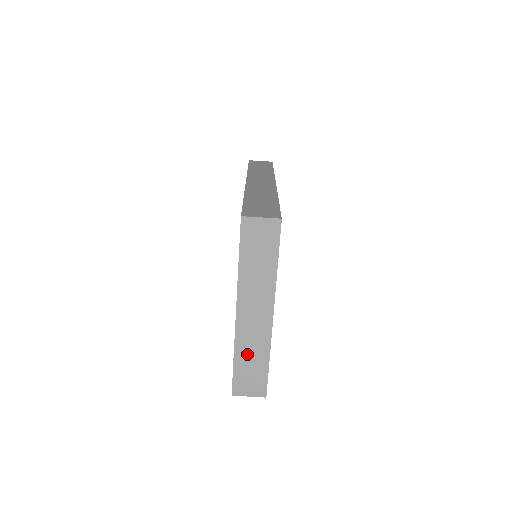
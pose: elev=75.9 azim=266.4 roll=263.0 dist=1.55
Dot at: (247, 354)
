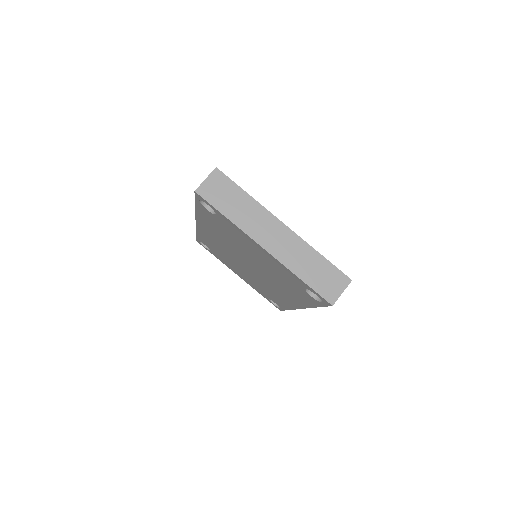
Dot at: (303, 266)
